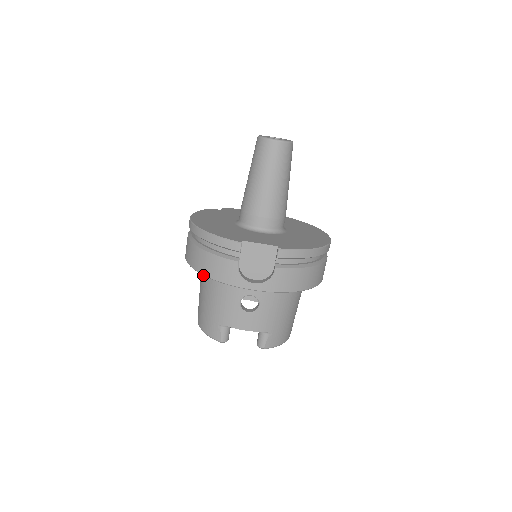
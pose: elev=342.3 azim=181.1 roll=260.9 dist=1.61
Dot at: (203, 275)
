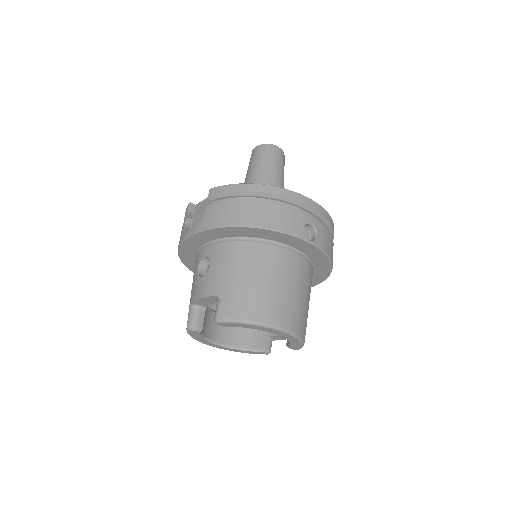
Dot at: occluded
